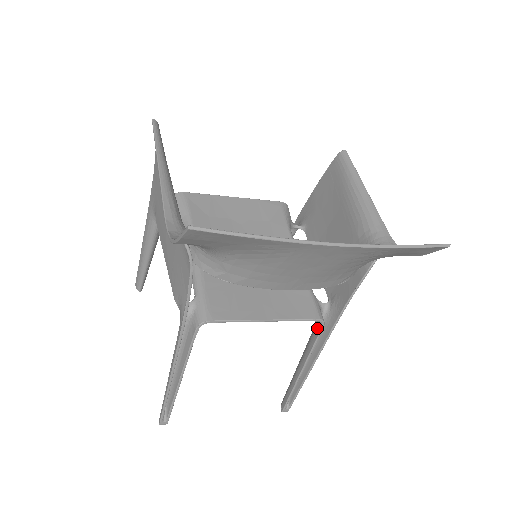
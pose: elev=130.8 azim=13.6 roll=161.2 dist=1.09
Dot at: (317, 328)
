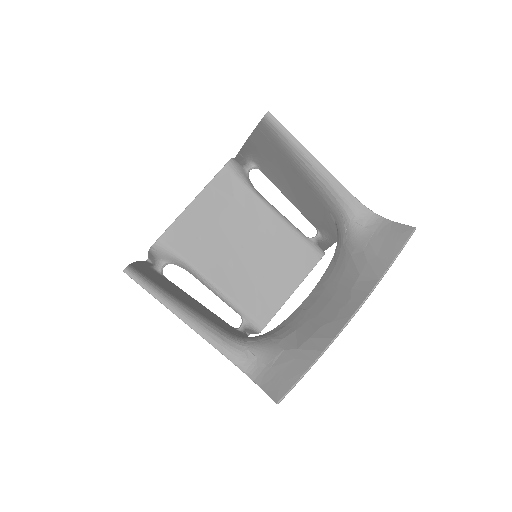
Dot at: occluded
